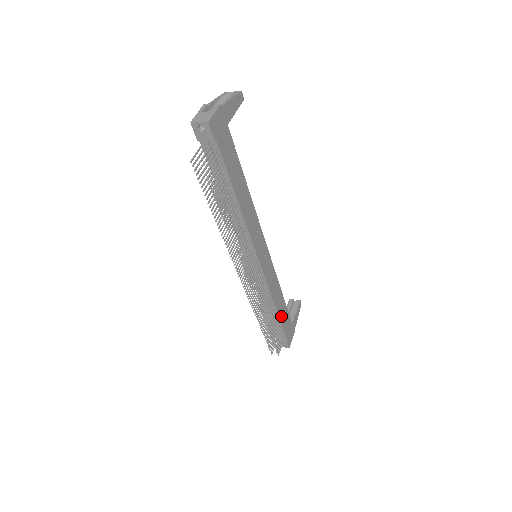
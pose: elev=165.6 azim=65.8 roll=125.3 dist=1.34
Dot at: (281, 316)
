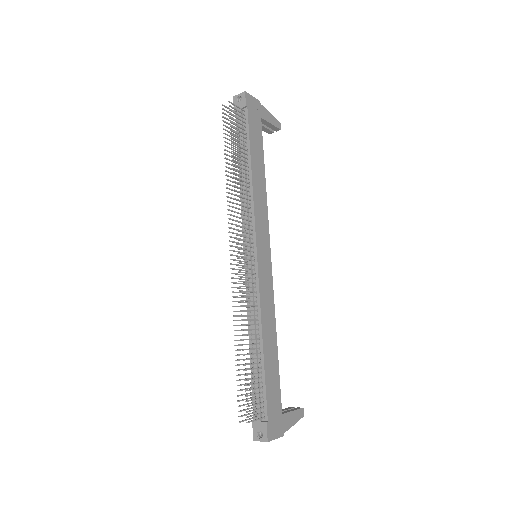
Dot at: (267, 367)
